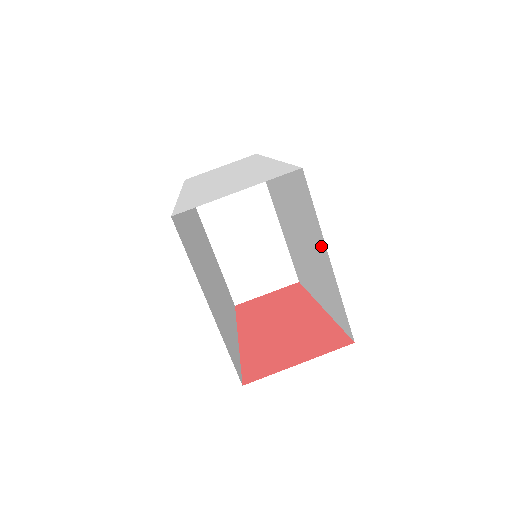
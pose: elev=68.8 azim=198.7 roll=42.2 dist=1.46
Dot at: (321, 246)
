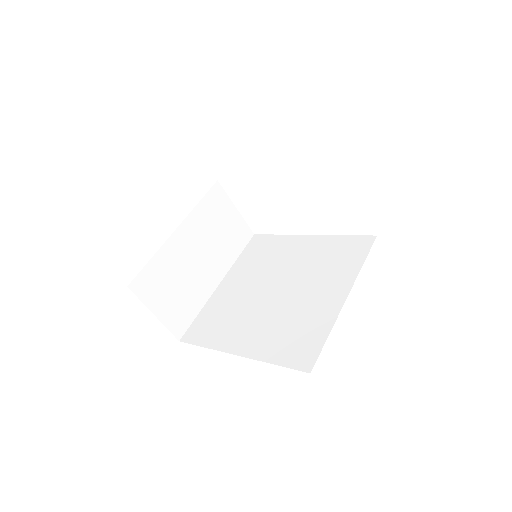
Dot at: (339, 287)
